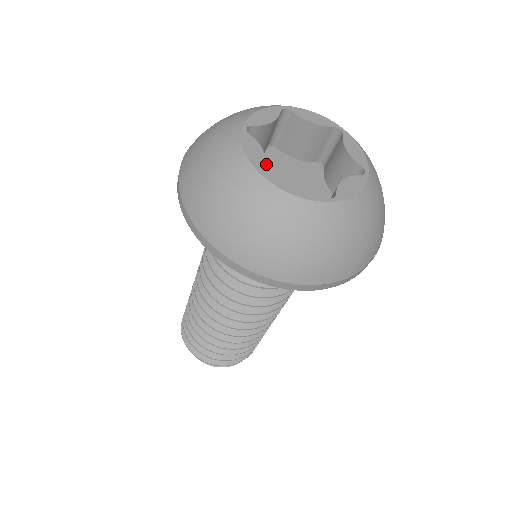
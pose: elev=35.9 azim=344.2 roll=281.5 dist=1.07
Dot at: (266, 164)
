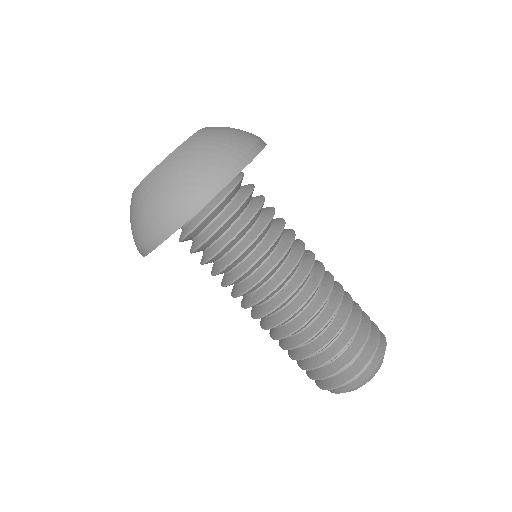
Dot at: occluded
